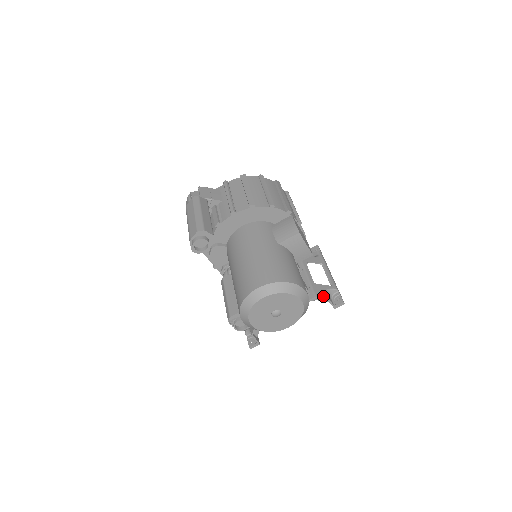
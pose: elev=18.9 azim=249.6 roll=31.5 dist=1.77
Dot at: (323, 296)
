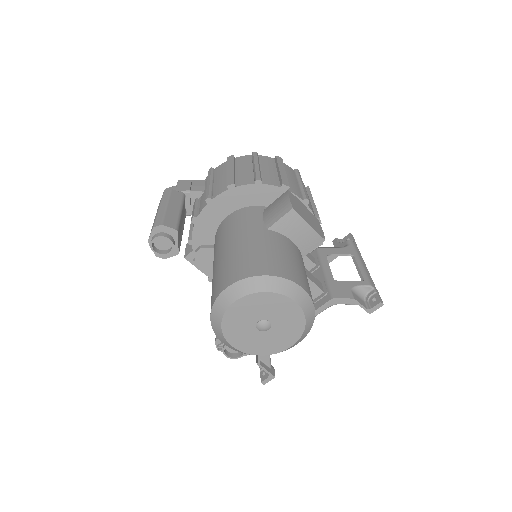
Dot at: (345, 296)
